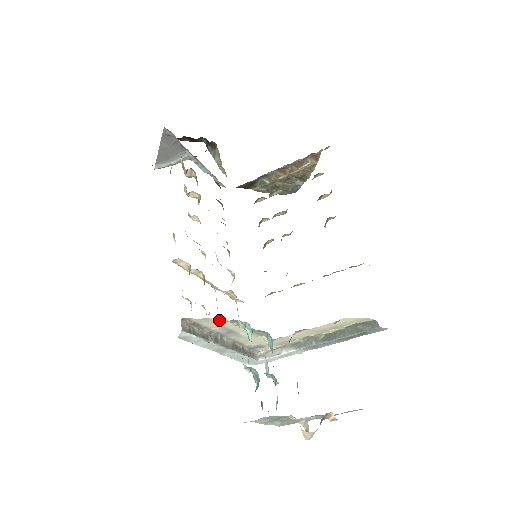
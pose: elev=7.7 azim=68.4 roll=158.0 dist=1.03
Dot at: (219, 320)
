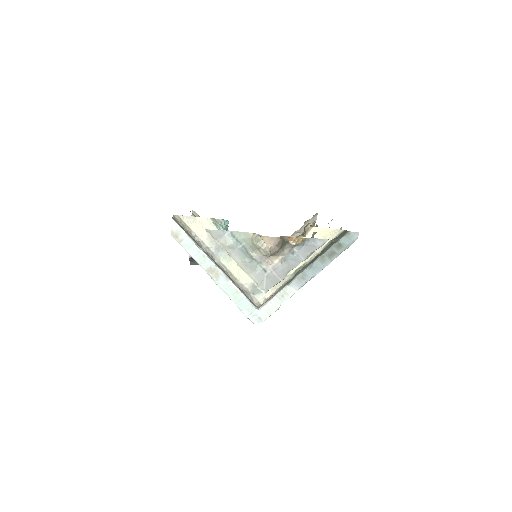
Dot at: (204, 222)
